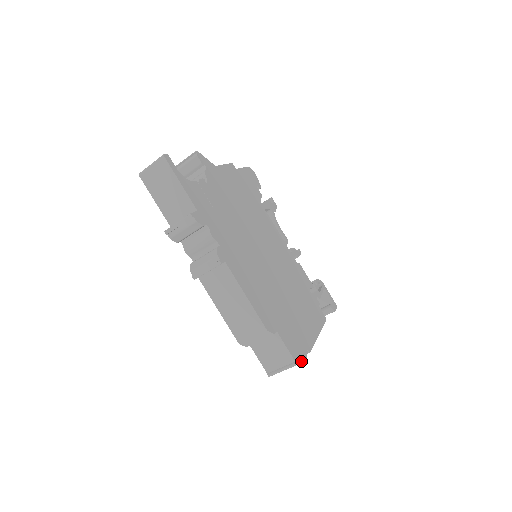
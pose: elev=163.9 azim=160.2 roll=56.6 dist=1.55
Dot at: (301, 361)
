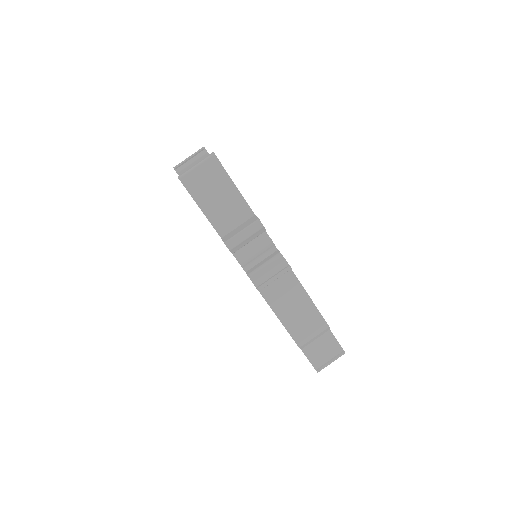
Dot at: occluded
